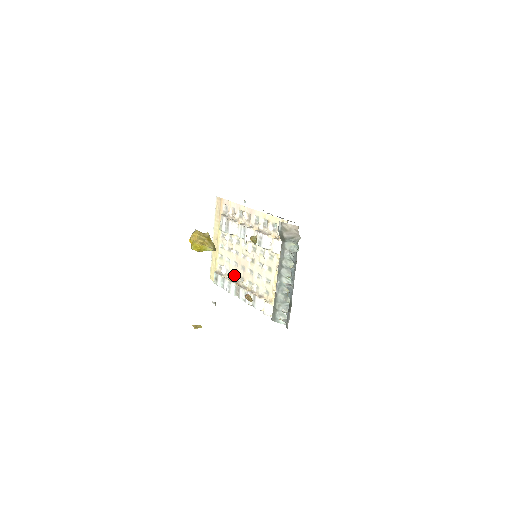
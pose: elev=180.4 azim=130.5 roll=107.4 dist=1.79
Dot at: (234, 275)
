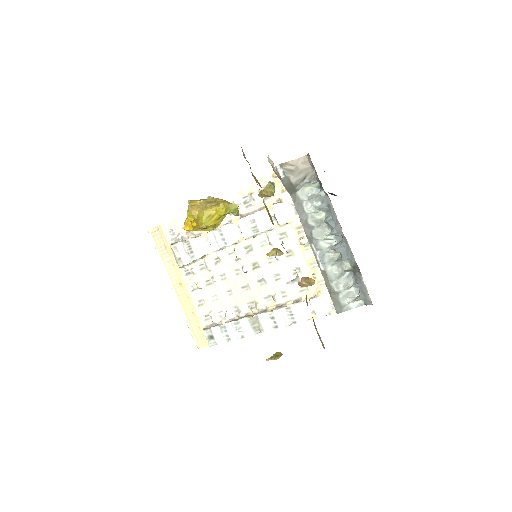
Dot at: (235, 310)
